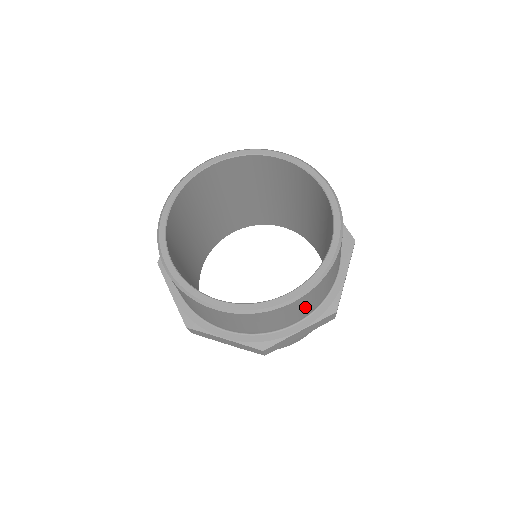
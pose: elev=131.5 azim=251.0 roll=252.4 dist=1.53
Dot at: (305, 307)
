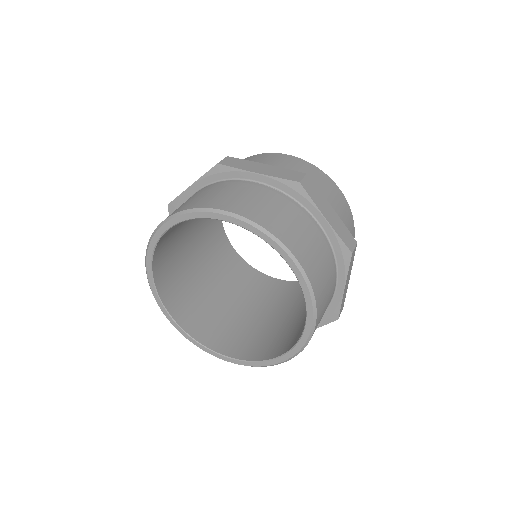
Dot at: occluded
